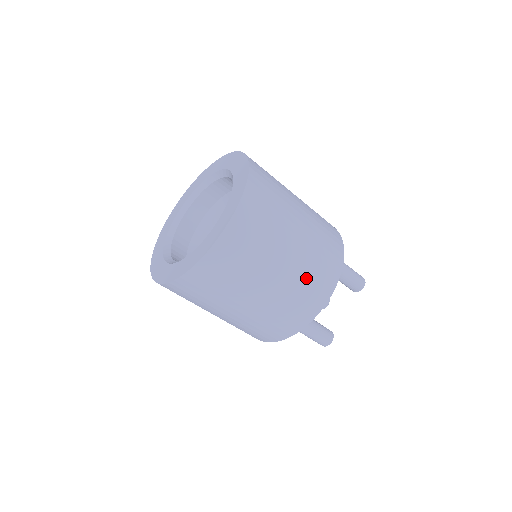
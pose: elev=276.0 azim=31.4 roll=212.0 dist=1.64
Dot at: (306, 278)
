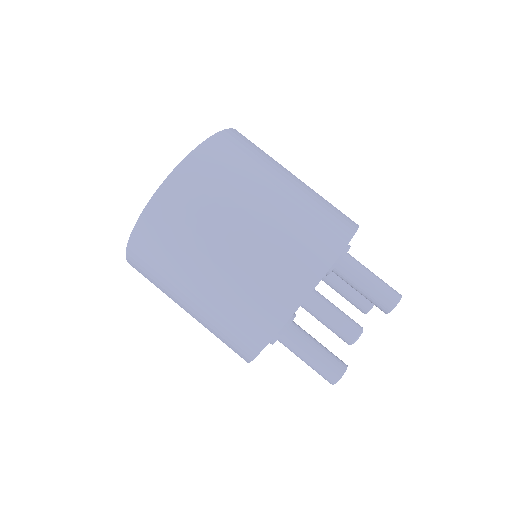
Dot at: (275, 254)
